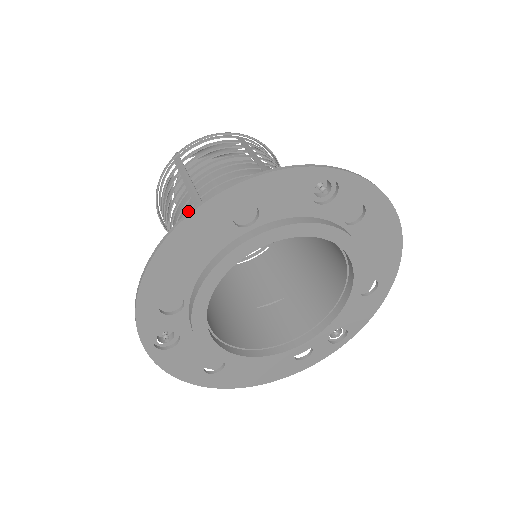
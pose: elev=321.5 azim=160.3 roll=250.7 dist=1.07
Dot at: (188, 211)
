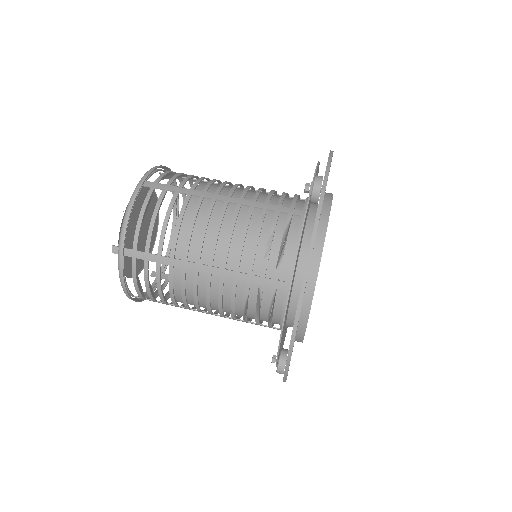
Dot at: (210, 283)
